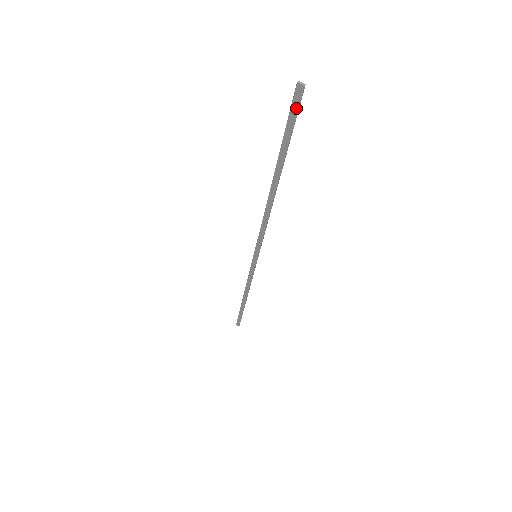
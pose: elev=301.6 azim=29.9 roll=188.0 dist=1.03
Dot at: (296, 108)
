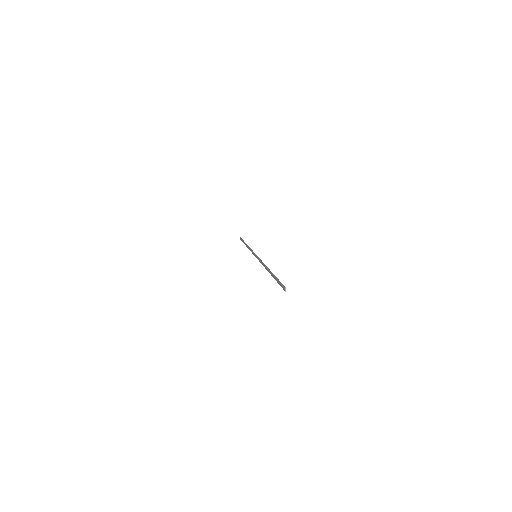
Dot at: (282, 287)
